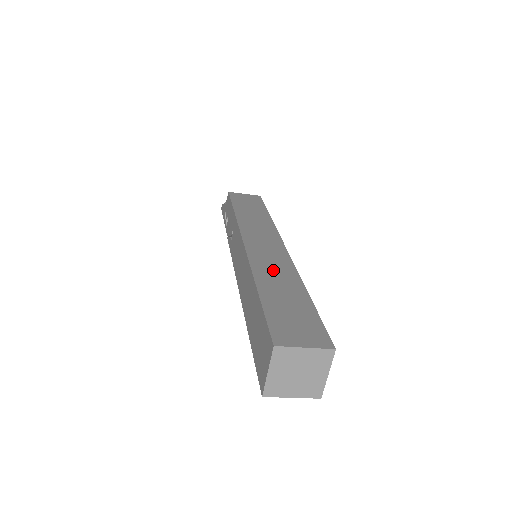
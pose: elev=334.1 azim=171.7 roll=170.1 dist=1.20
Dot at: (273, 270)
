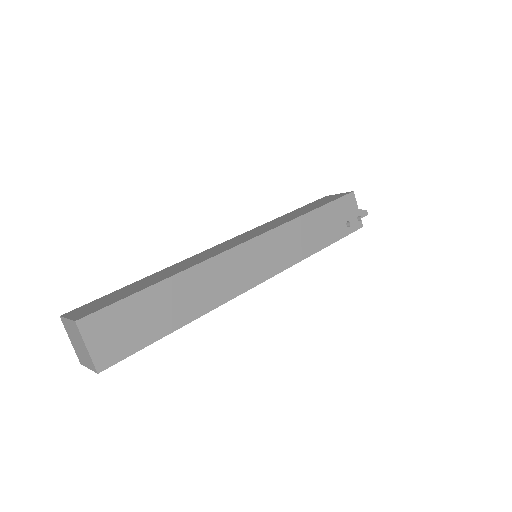
Dot at: (186, 263)
